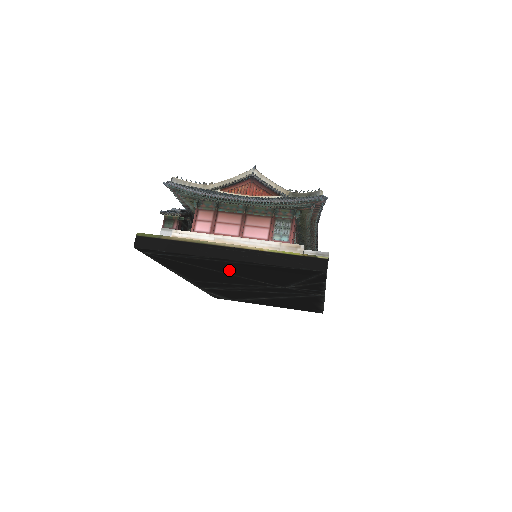
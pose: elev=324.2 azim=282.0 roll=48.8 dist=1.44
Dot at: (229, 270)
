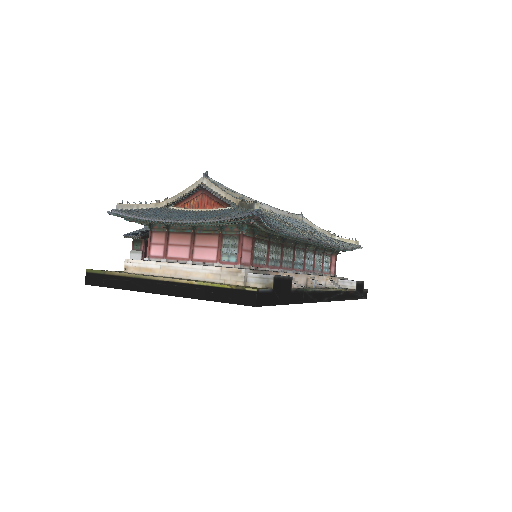
Dot at: occluded
